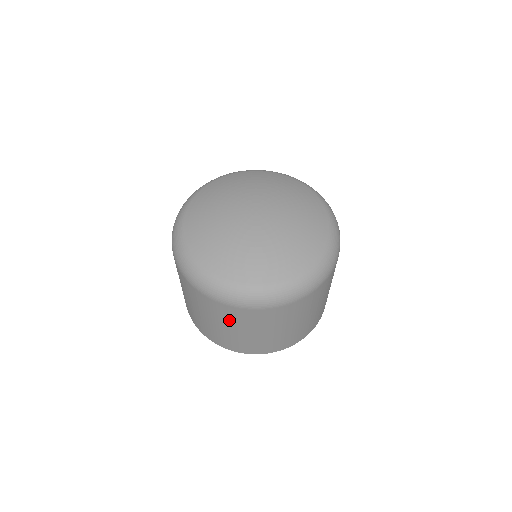
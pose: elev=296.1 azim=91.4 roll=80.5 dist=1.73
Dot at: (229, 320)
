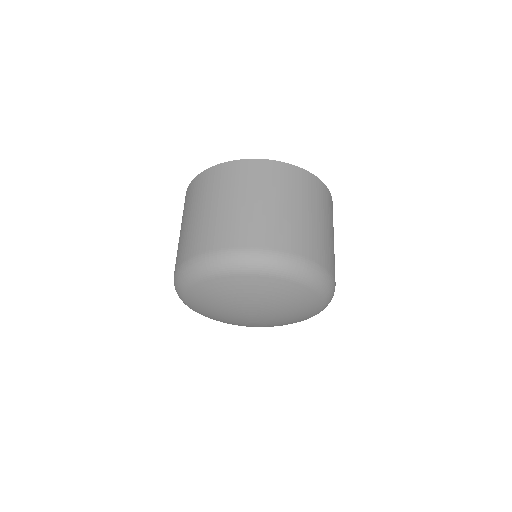
Dot at: occluded
